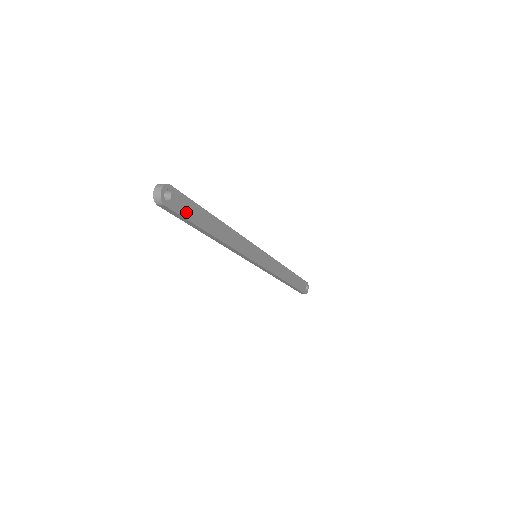
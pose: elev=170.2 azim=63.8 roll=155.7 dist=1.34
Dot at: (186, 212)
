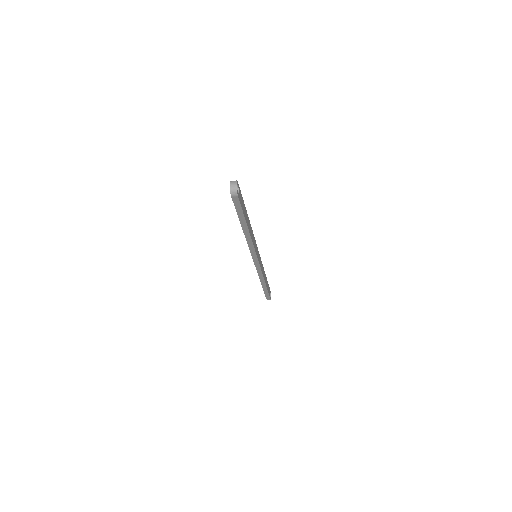
Dot at: (242, 205)
